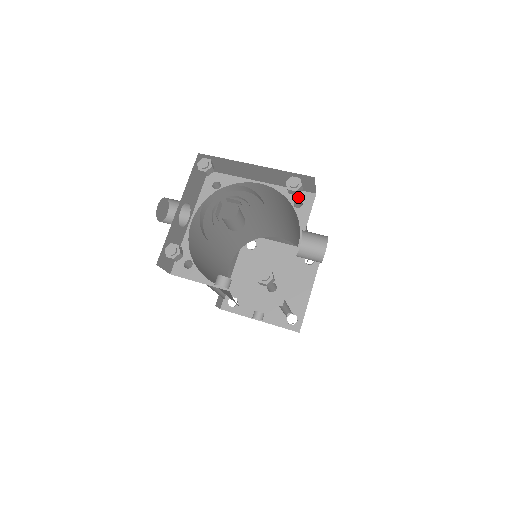
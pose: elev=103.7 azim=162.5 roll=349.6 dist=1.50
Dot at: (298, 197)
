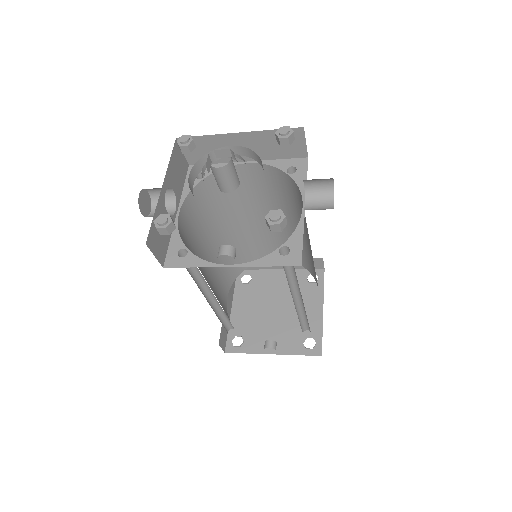
Dot at: (290, 164)
